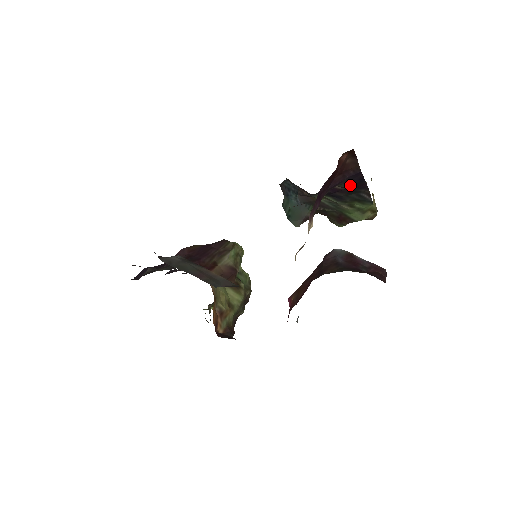
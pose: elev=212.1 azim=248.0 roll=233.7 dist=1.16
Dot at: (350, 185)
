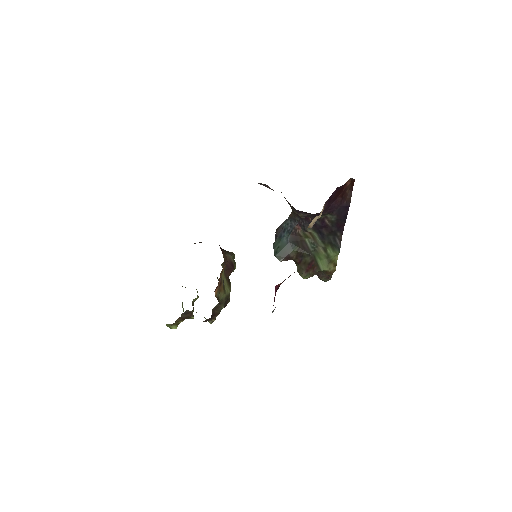
Dot at: (336, 220)
